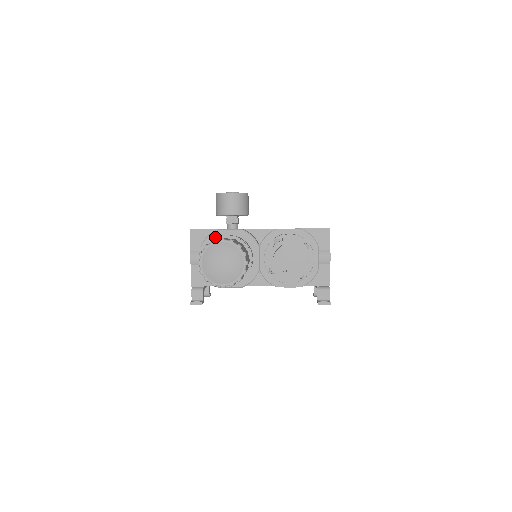
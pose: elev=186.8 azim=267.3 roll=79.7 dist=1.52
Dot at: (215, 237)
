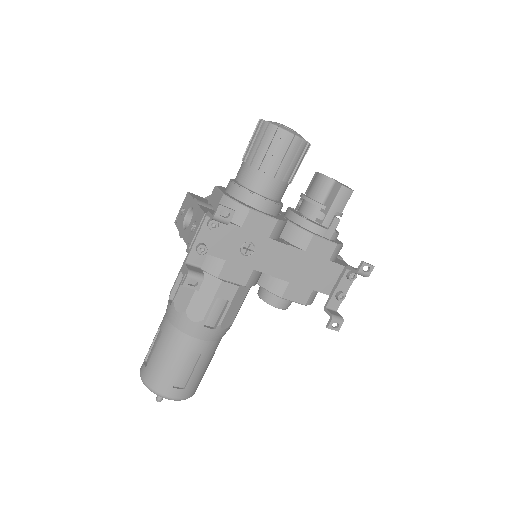
Dot at: occluded
